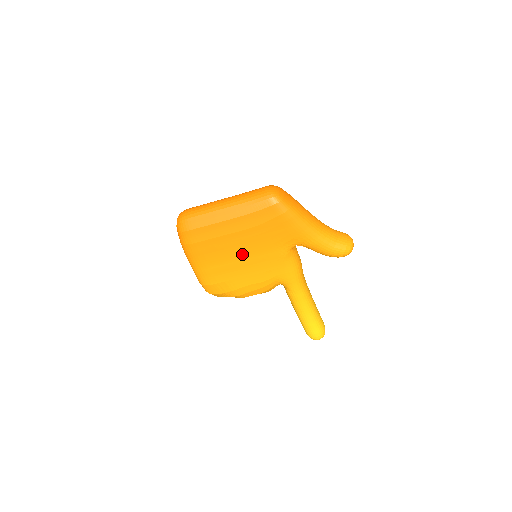
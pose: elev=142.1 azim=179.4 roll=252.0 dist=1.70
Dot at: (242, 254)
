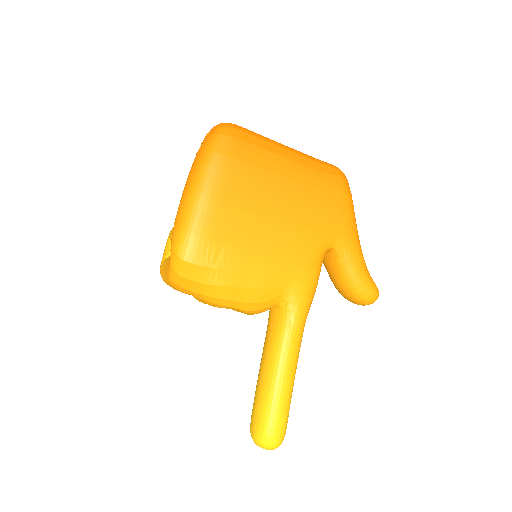
Dot at: (275, 215)
